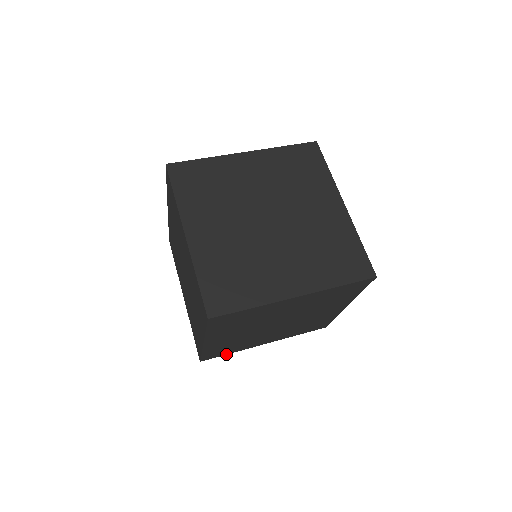
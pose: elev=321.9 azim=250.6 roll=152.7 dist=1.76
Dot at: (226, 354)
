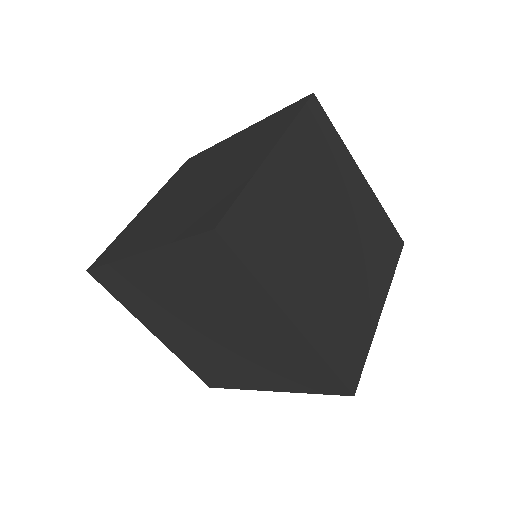
Dot at: occluded
